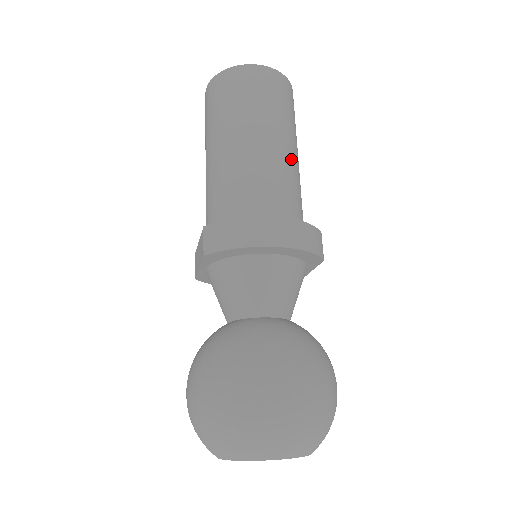
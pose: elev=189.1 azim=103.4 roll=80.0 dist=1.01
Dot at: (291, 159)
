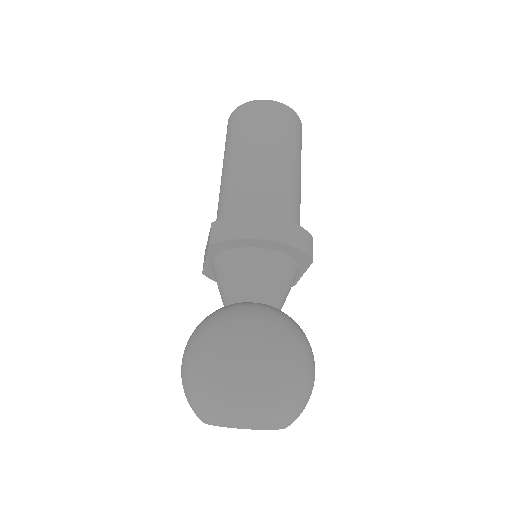
Dot at: (293, 177)
